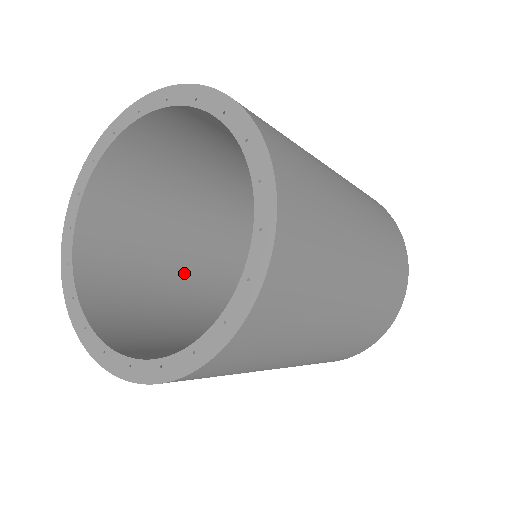
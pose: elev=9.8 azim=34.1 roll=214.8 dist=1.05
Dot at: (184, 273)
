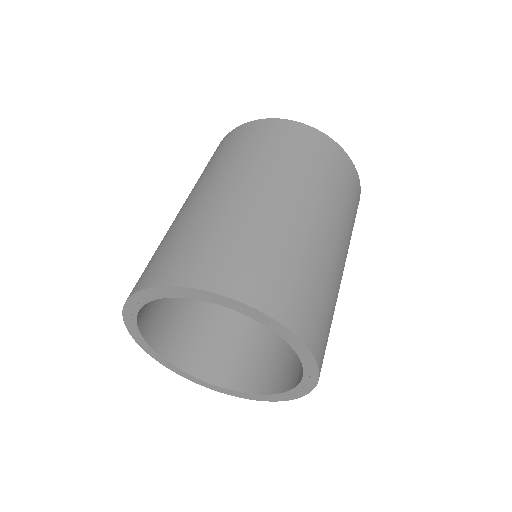
Dot at: occluded
